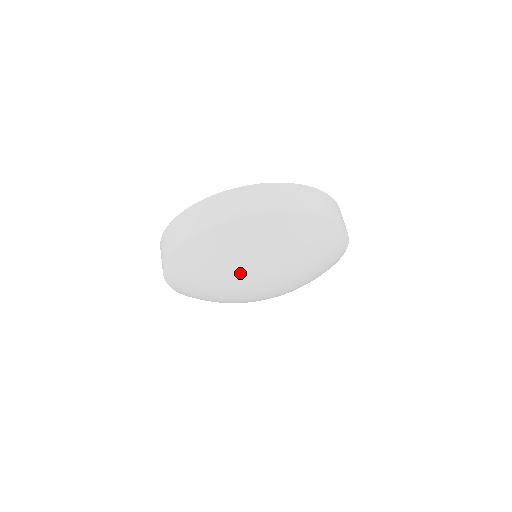
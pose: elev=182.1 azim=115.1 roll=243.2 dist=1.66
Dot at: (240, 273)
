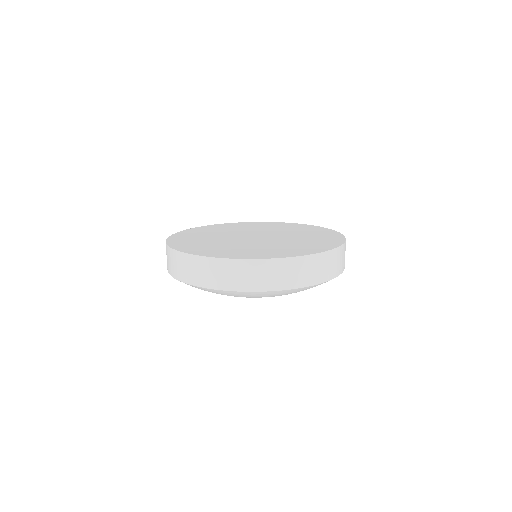
Dot at: occluded
